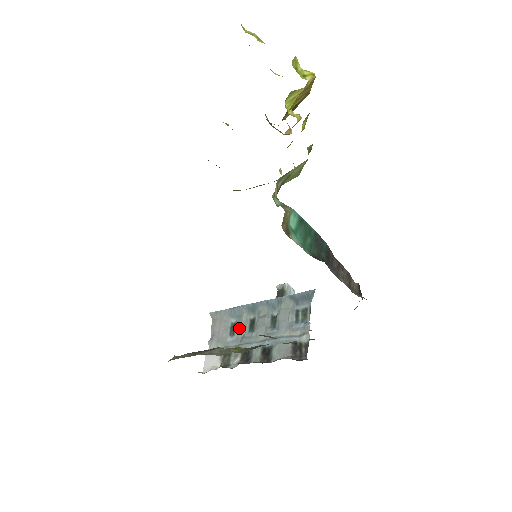
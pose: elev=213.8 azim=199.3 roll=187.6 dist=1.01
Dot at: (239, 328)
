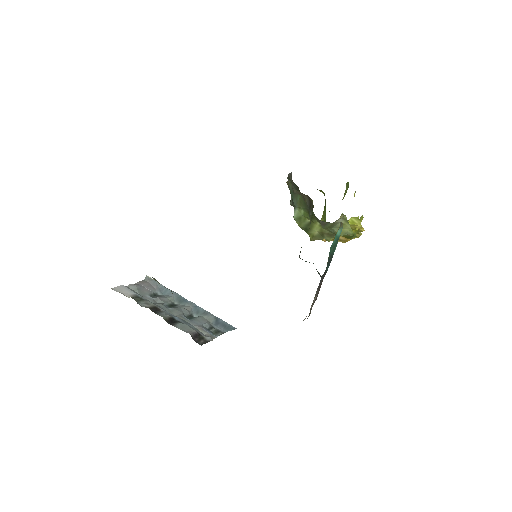
Dot at: (162, 298)
